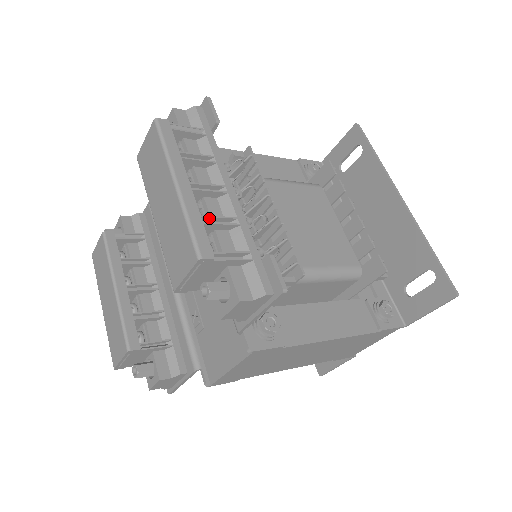
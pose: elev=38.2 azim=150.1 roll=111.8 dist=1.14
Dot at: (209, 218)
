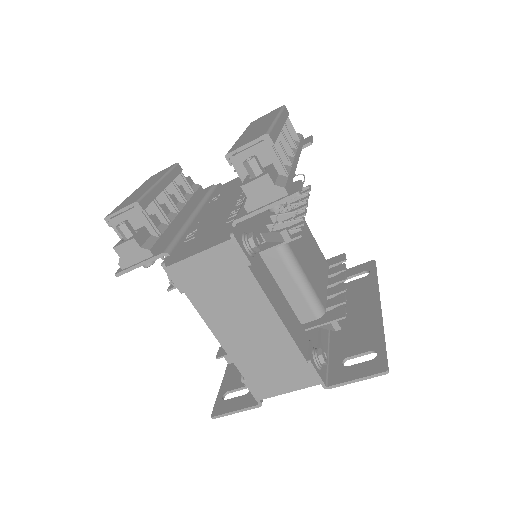
Dot at: (280, 144)
